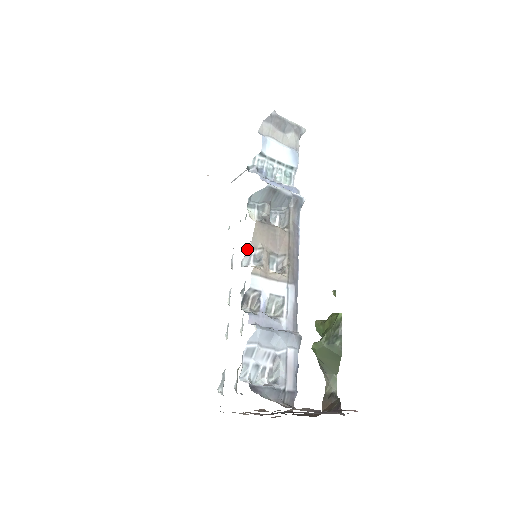
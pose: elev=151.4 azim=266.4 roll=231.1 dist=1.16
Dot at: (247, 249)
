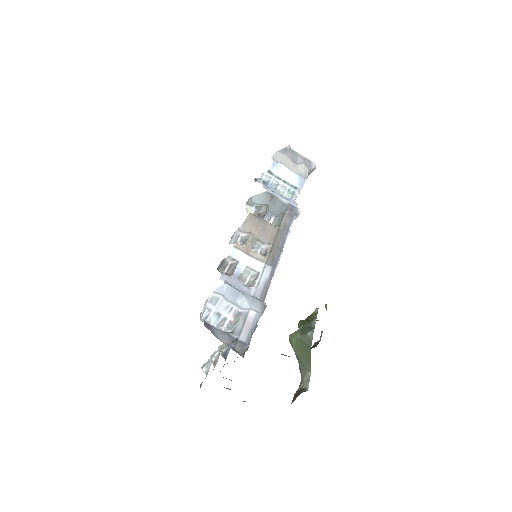
Dot at: (236, 230)
